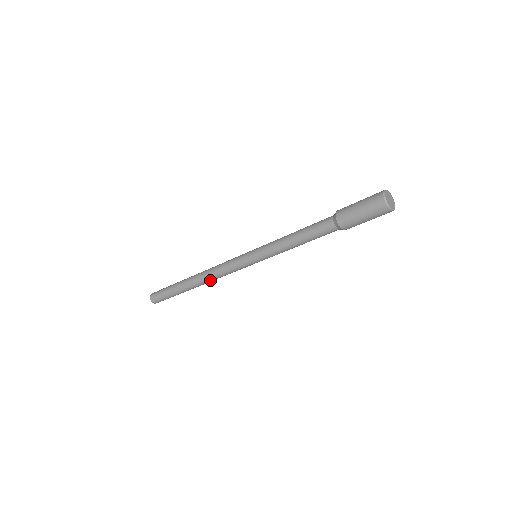
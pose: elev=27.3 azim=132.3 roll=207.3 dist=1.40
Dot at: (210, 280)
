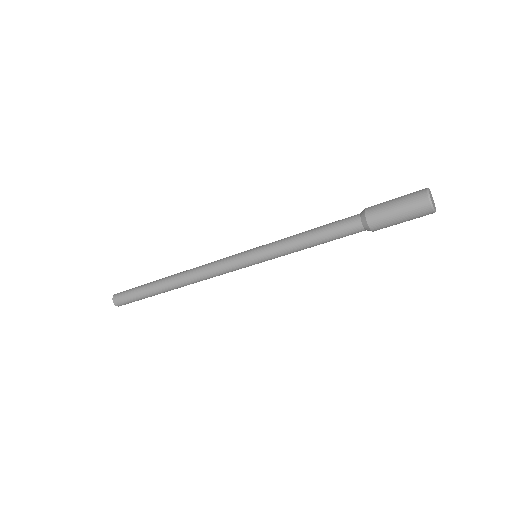
Dot at: (193, 280)
